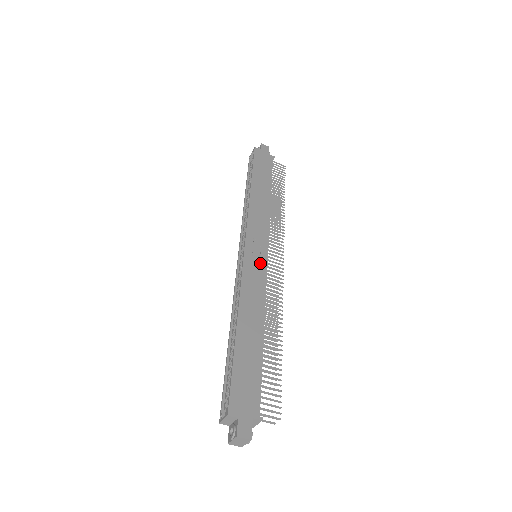
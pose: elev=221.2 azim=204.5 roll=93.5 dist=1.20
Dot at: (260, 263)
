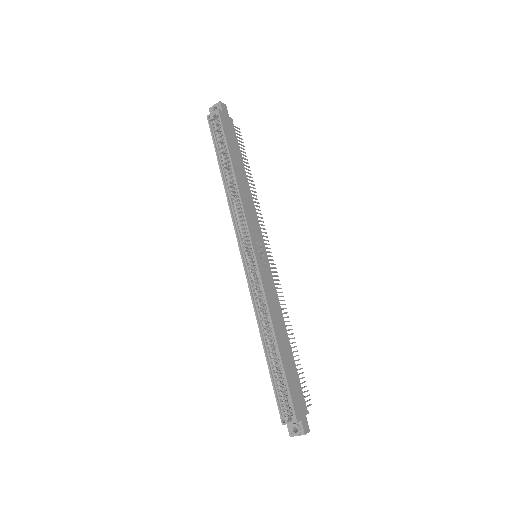
Dot at: (267, 268)
